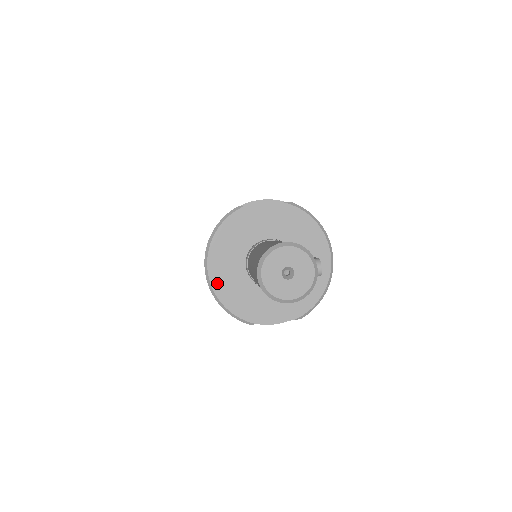
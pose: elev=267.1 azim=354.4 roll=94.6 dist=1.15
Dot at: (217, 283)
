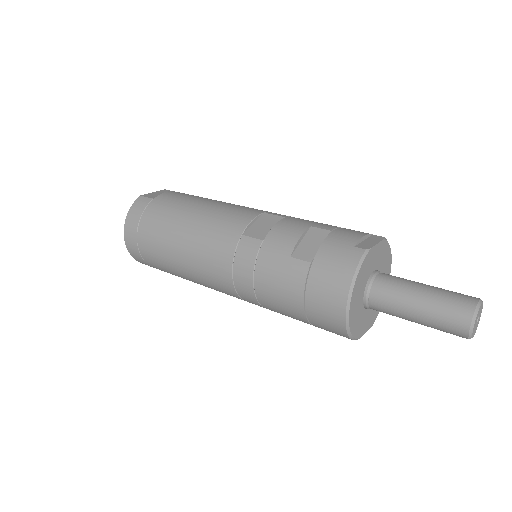
Dot at: (351, 317)
